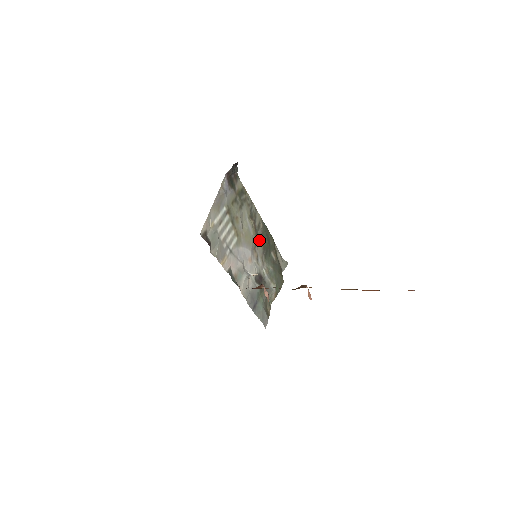
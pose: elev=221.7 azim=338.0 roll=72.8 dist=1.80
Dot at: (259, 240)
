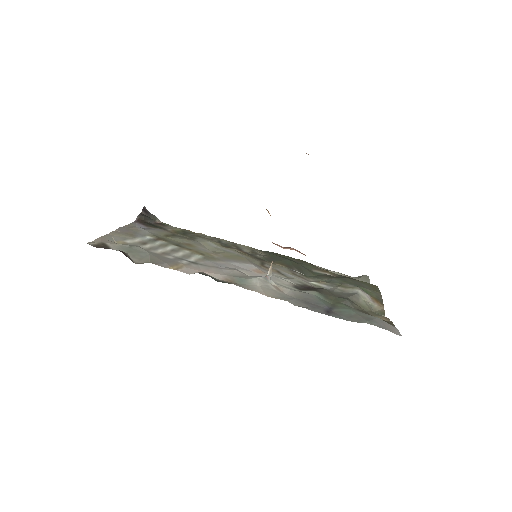
Dot at: (268, 262)
